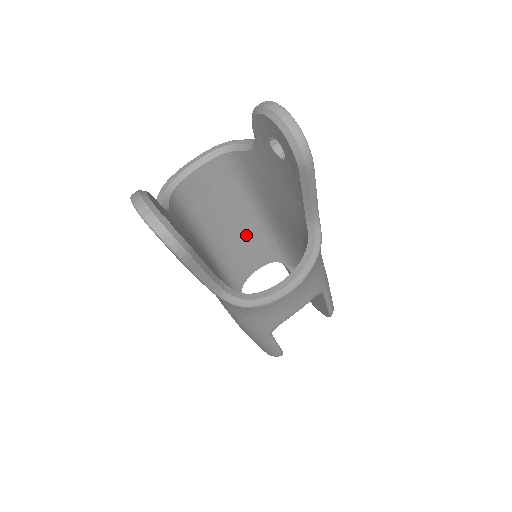
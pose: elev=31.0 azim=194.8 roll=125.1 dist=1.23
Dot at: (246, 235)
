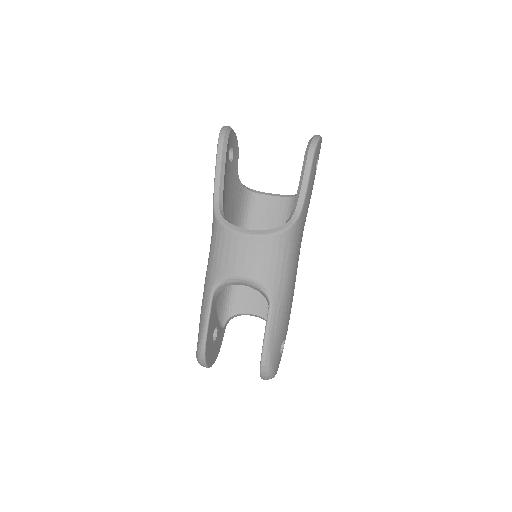
Dot at: occluded
